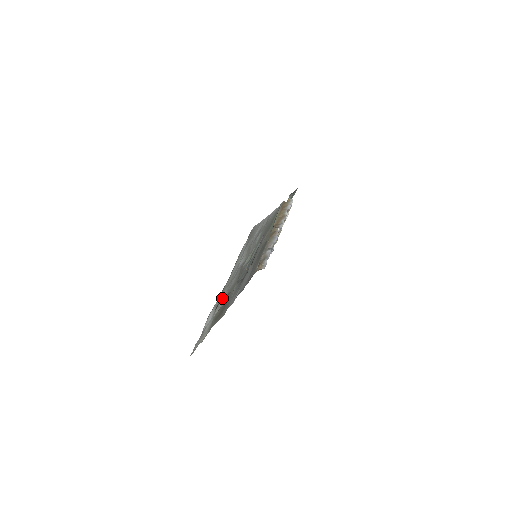
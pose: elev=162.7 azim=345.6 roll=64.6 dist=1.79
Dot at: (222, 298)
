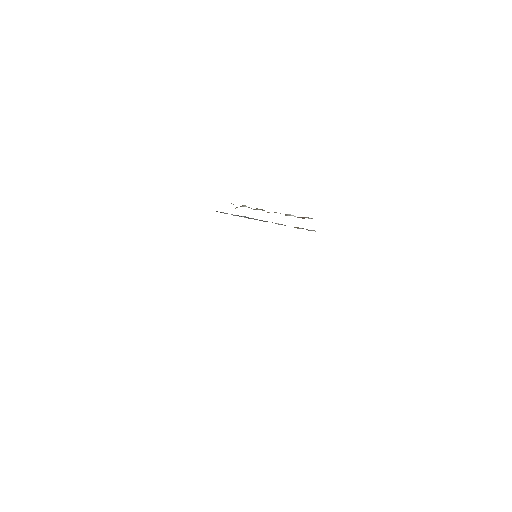
Dot at: occluded
